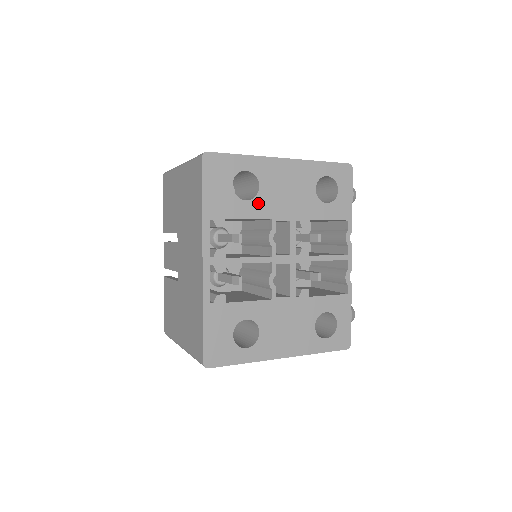
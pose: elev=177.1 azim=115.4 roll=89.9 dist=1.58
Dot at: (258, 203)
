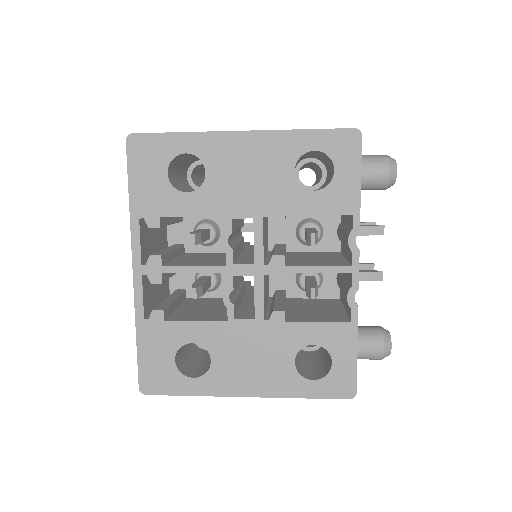
Dot at: (204, 195)
